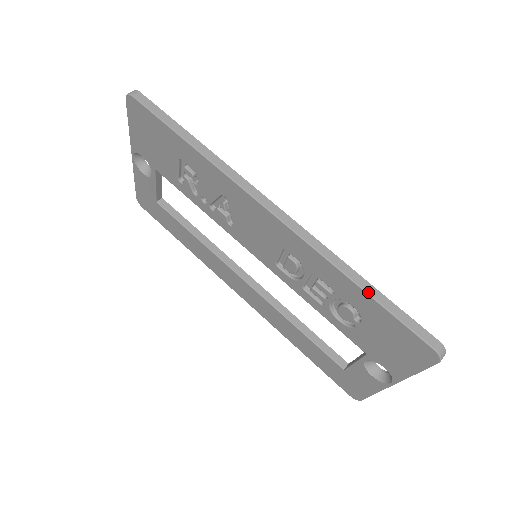
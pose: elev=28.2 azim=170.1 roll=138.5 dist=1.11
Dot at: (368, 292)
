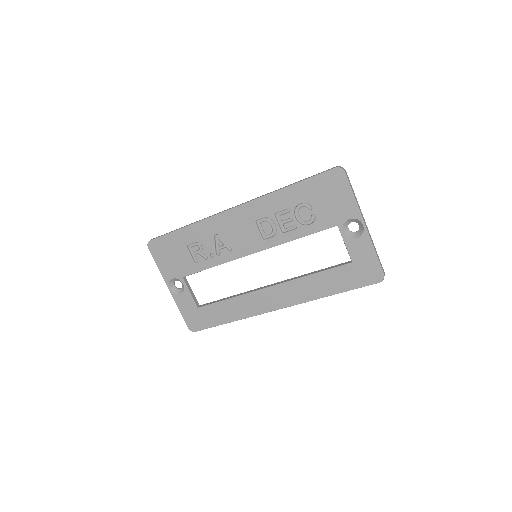
Dot at: (293, 184)
